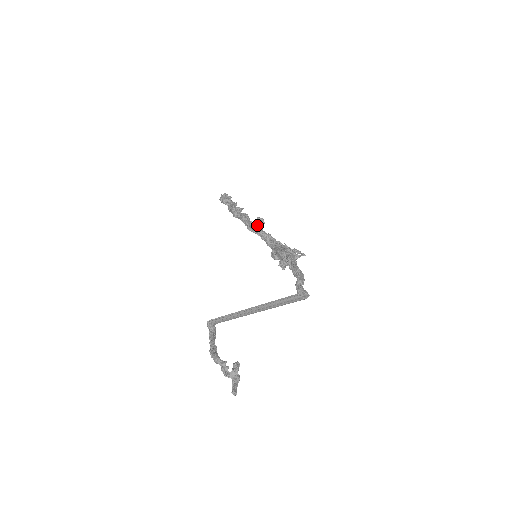
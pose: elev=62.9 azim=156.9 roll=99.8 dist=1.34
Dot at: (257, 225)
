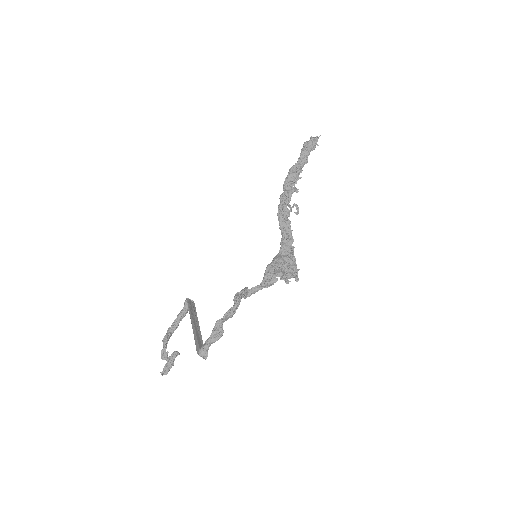
Dot at: (283, 217)
